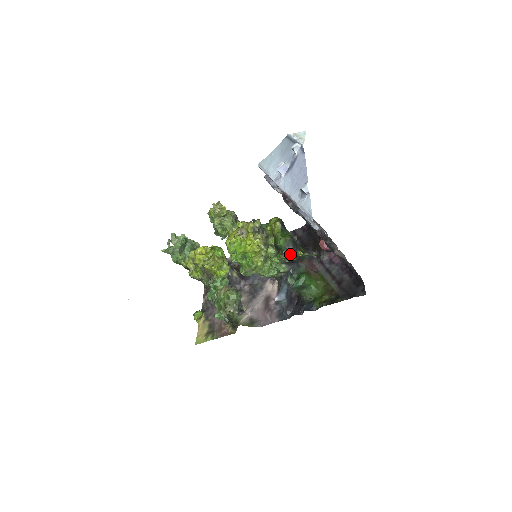
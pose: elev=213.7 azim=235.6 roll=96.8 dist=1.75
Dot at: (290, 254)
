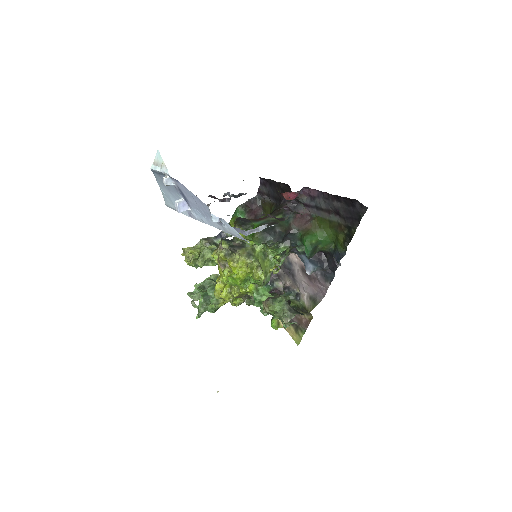
Dot at: (274, 241)
